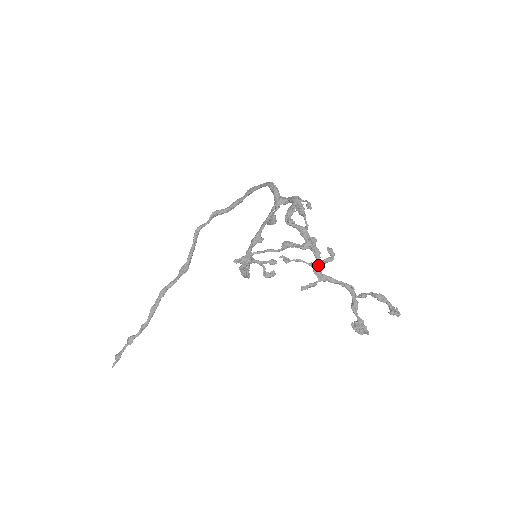
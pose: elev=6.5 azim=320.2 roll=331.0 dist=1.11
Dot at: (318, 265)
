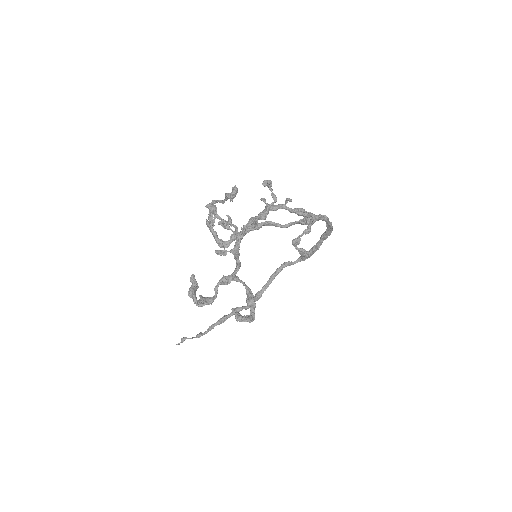
Dot at: (239, 235)
